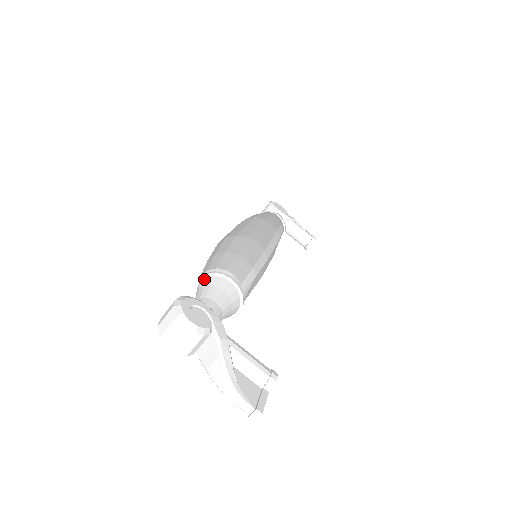
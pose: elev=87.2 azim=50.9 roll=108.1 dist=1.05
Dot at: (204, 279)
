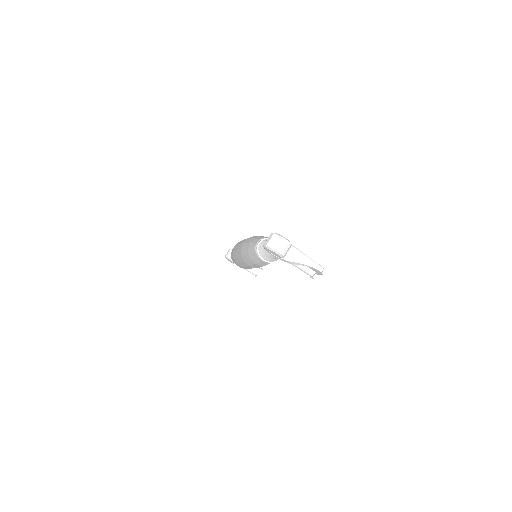
Dot at: (263, 241)
